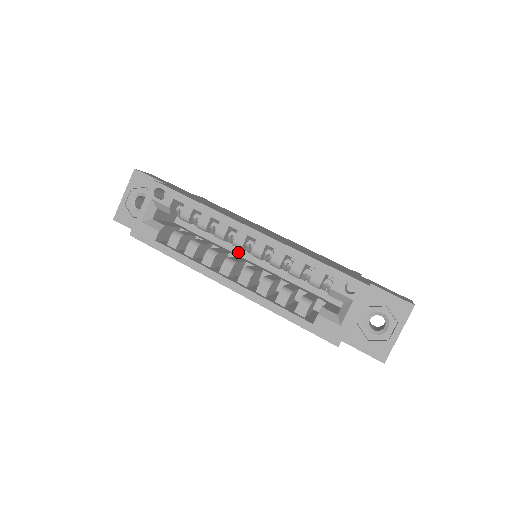
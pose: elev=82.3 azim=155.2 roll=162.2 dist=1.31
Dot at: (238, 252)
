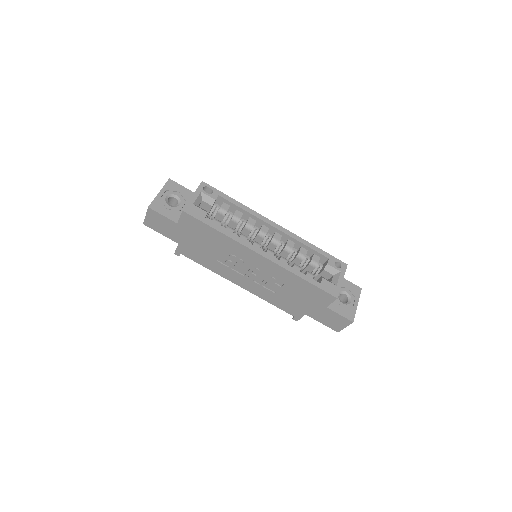
Dot at: occluded
